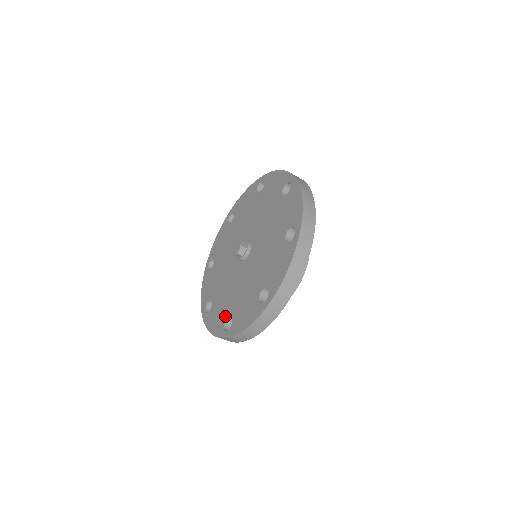
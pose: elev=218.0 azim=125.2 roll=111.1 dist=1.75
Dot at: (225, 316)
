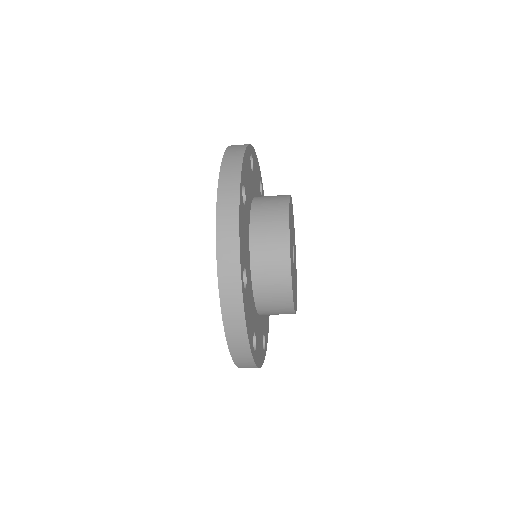
Dot at: occluded
